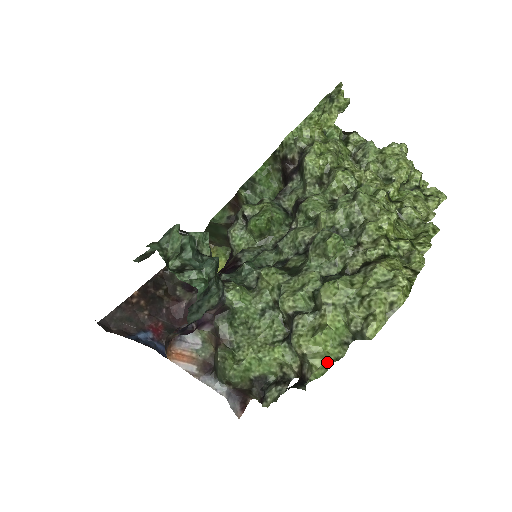
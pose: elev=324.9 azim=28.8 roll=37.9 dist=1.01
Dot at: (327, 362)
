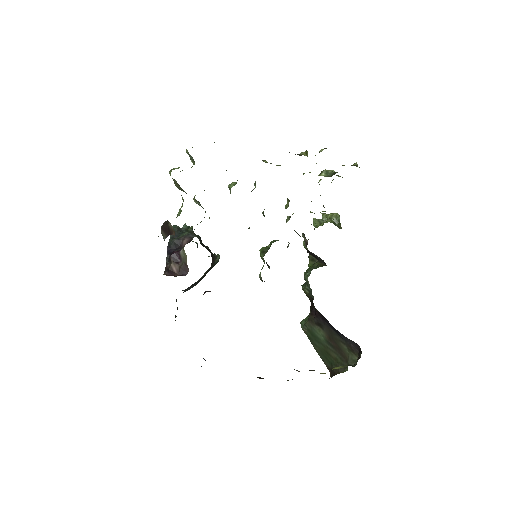
Dot at: (175, 168)
